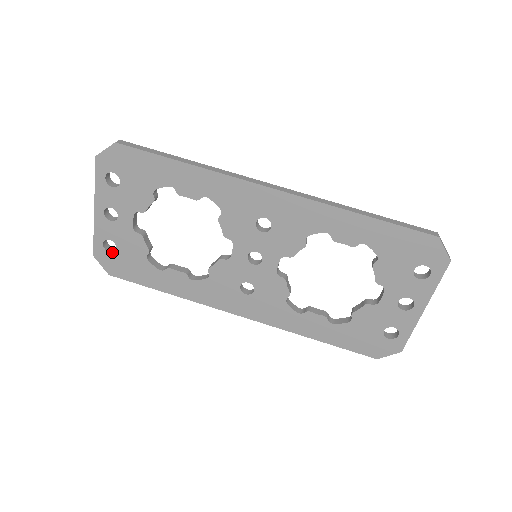
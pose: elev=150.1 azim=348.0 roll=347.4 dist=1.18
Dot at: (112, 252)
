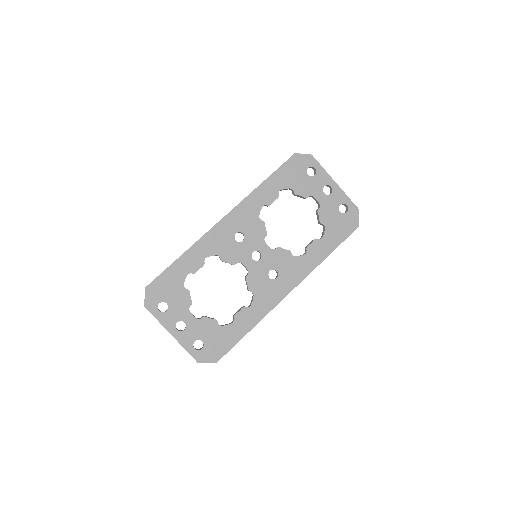
Dot at: (203, 347)
